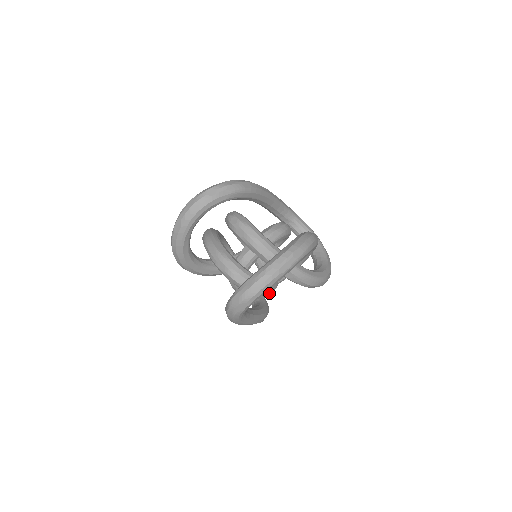
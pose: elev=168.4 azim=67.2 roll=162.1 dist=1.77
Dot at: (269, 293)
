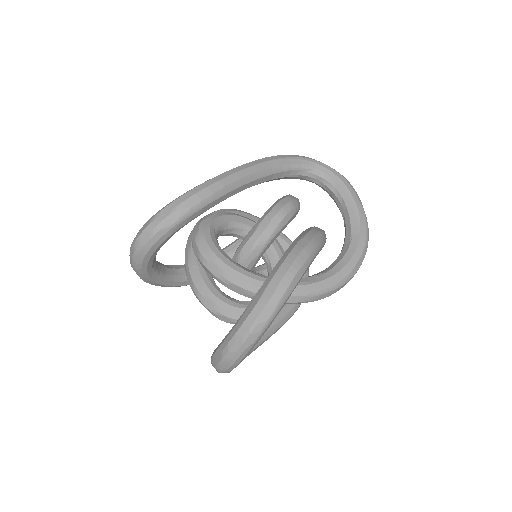
Dot at: occluded
